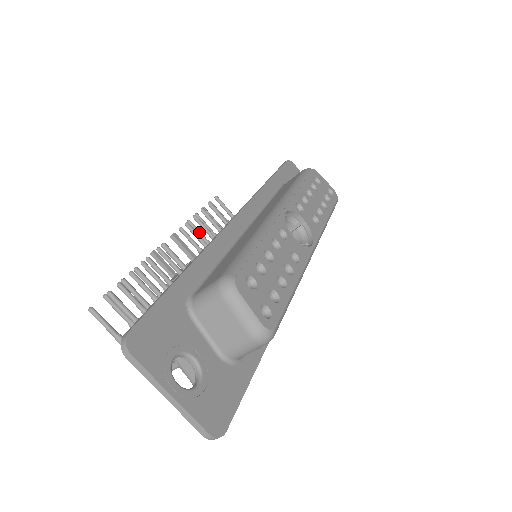
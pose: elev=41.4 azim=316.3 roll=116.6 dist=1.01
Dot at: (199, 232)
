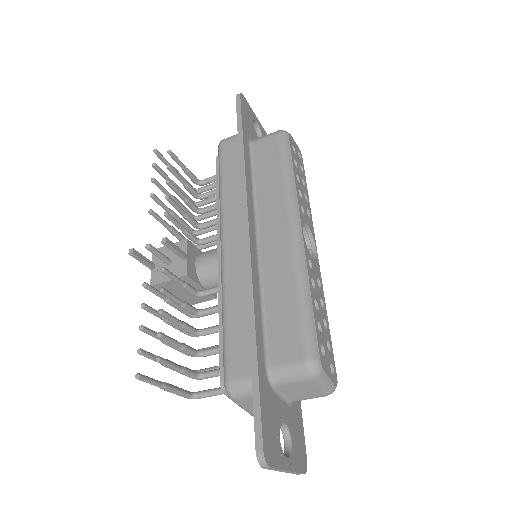
Dot at: (163, 205)
